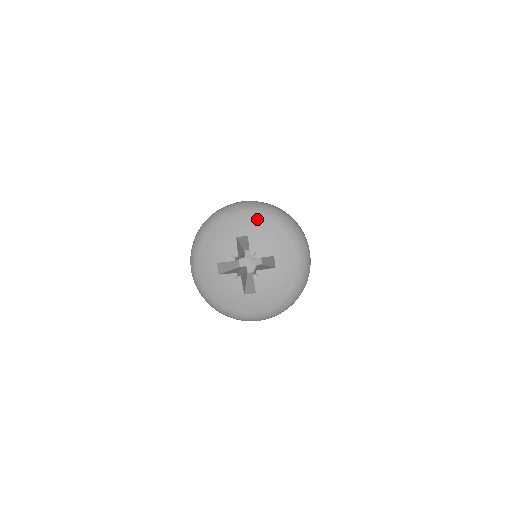
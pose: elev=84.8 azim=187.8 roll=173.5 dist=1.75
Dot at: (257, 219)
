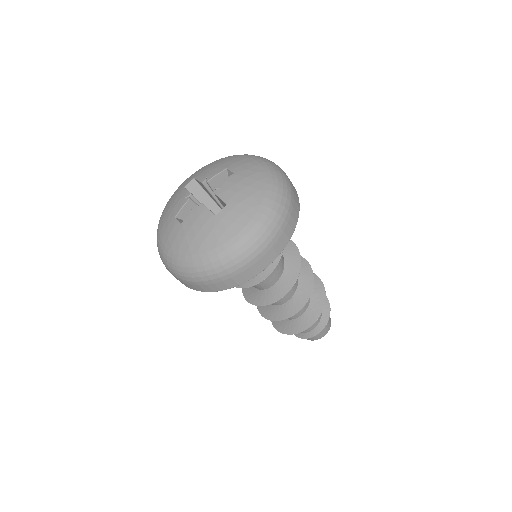
Dot at: (258, 171)
